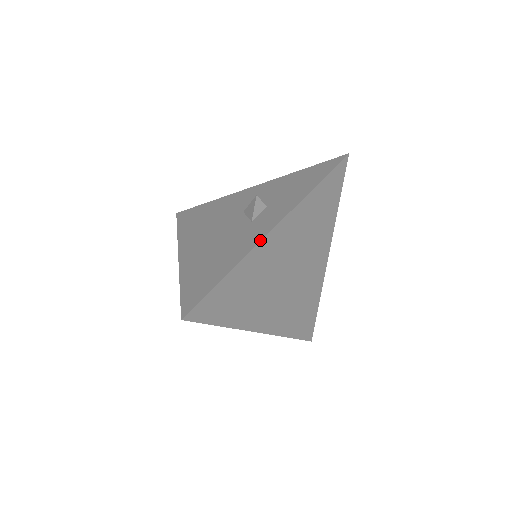
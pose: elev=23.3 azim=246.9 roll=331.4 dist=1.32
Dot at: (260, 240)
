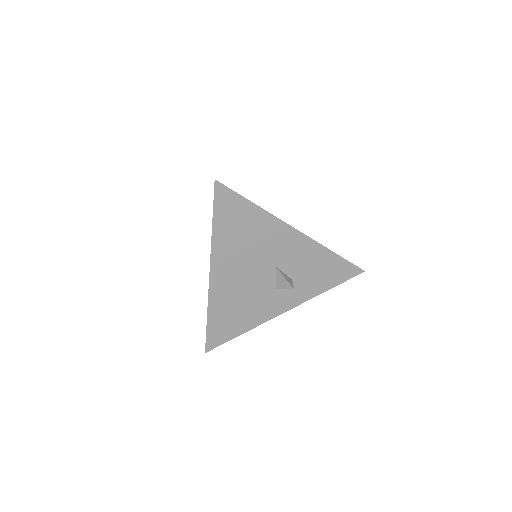
Dot at: (272, 318)
